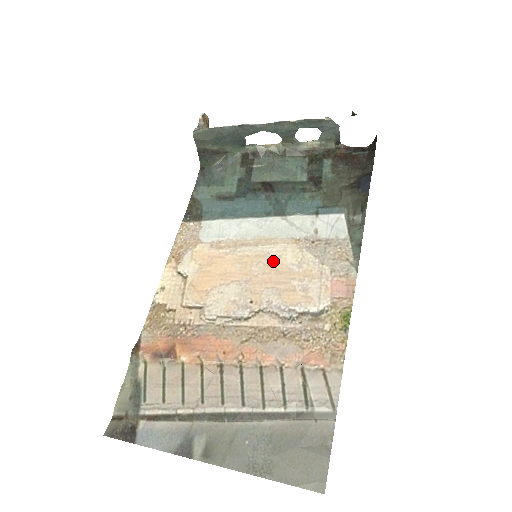
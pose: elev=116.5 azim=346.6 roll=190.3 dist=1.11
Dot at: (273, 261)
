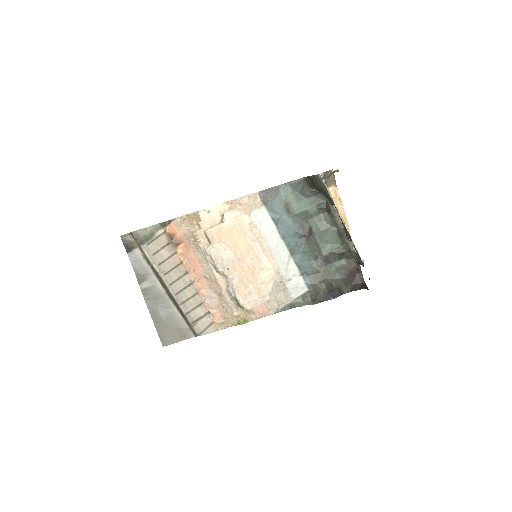
Dot at: (258, 267)
